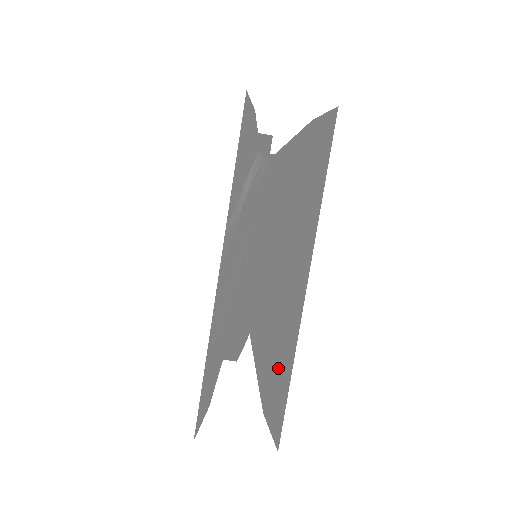
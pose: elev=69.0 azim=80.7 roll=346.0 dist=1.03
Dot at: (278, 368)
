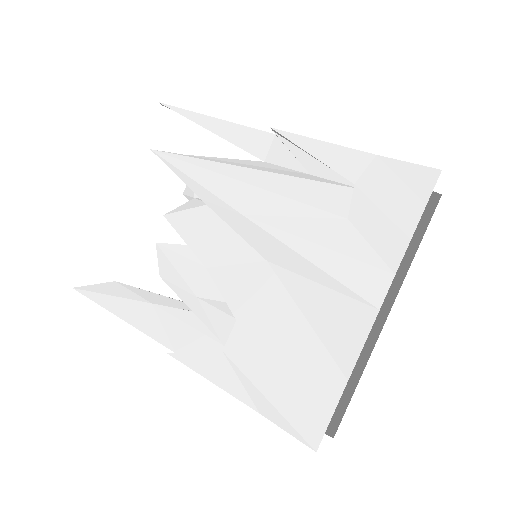
Dot at: occluded
